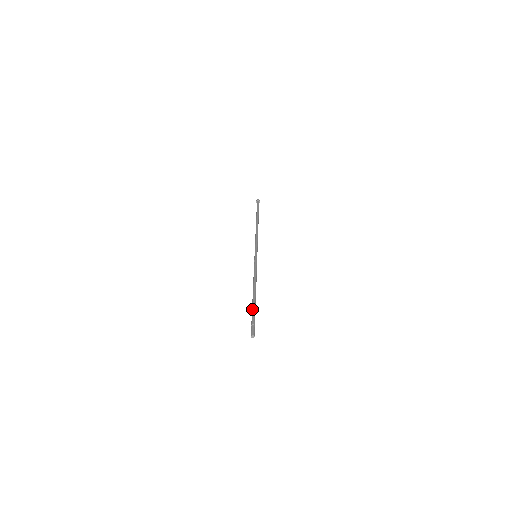
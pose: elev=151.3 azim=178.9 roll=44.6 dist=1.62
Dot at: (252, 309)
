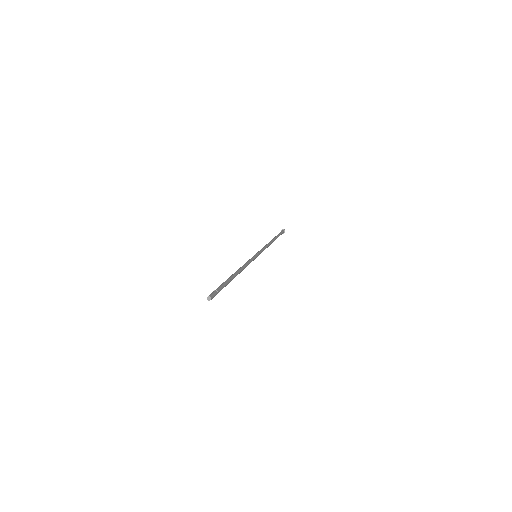
Dot at: occluded
